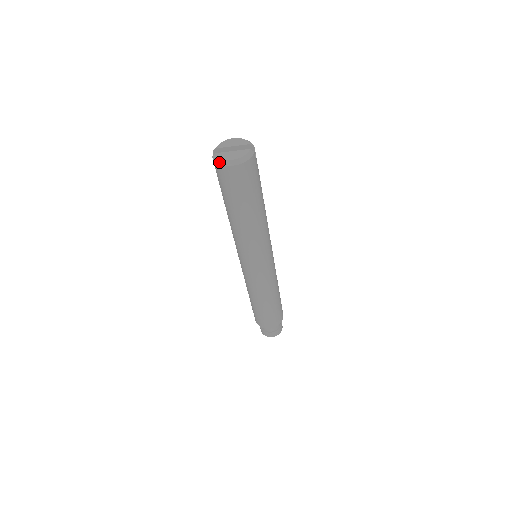
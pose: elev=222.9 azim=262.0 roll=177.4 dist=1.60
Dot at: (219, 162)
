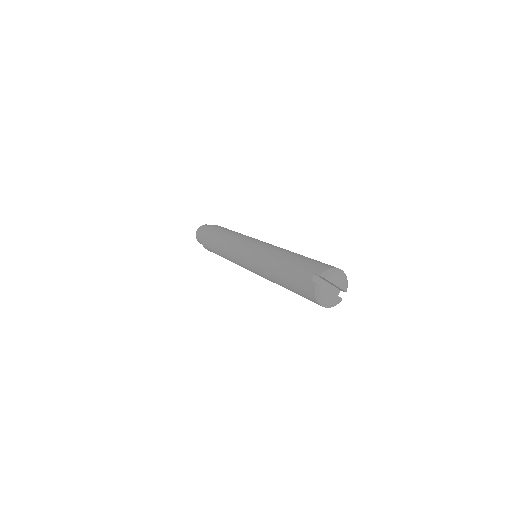
Dot at: (317, 296)
